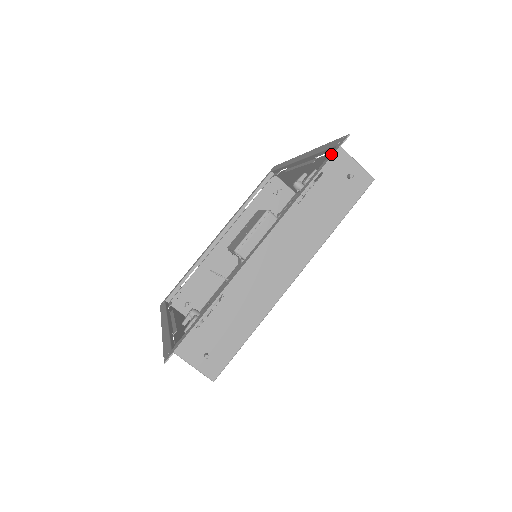
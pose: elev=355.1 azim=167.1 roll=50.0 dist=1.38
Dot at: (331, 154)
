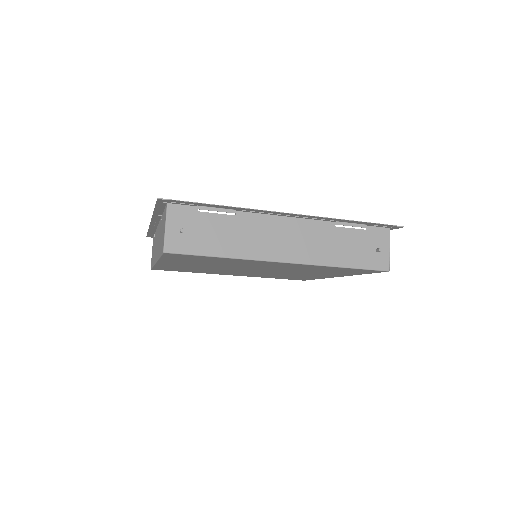
Dot at: (382, 224)
